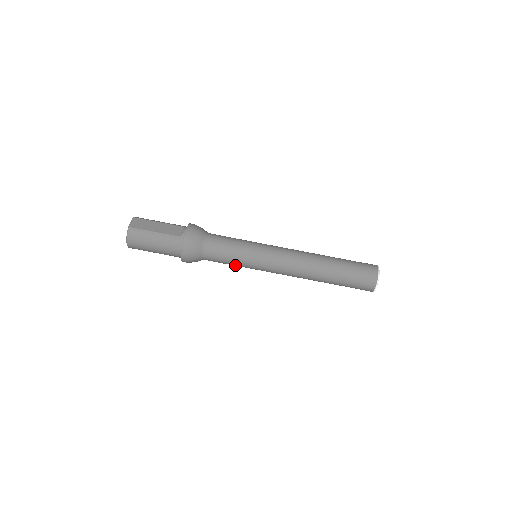
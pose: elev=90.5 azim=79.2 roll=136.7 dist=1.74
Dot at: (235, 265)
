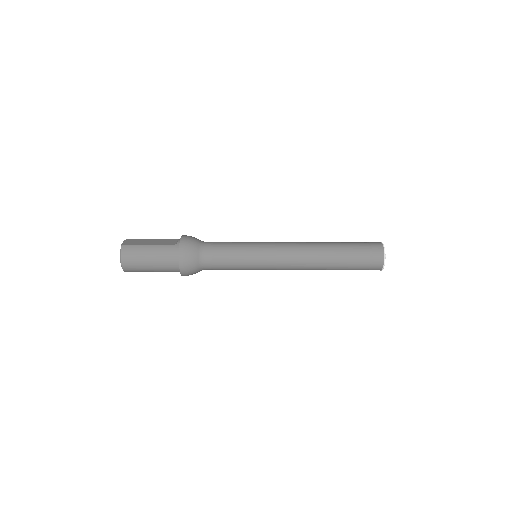
Dot at: (236, 267)
